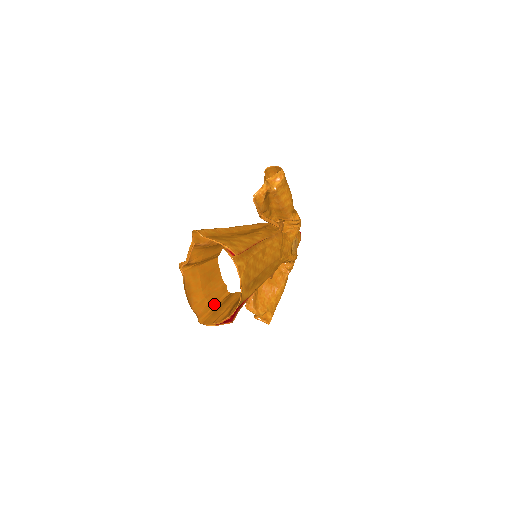
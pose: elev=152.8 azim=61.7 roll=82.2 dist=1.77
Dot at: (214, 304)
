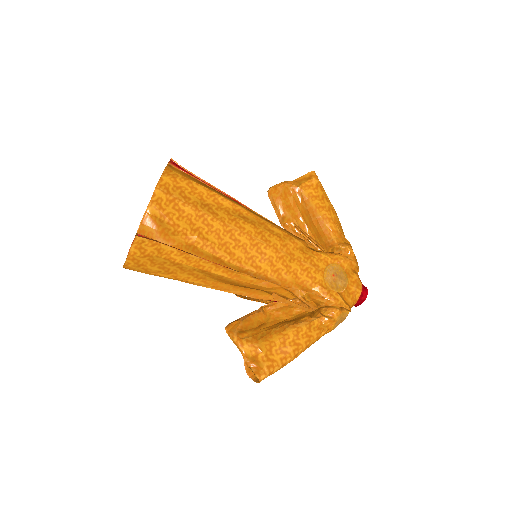
Dot at: occluded
